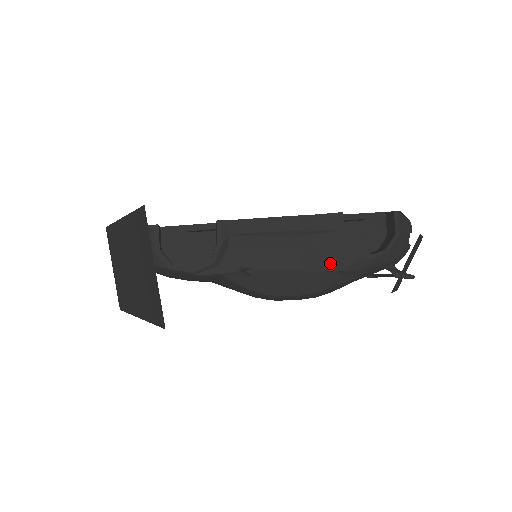
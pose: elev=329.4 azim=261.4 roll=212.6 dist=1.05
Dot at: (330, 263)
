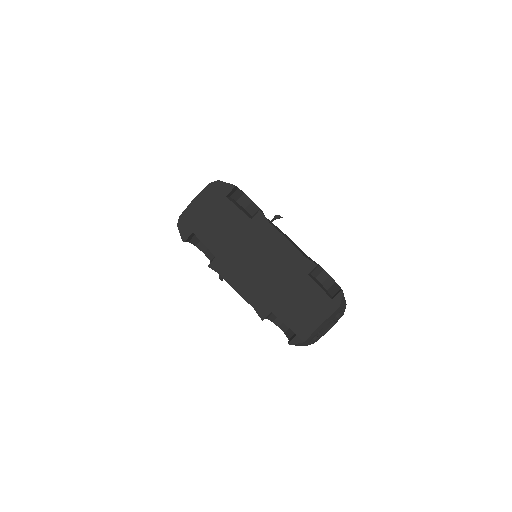
Dot at: occluded
